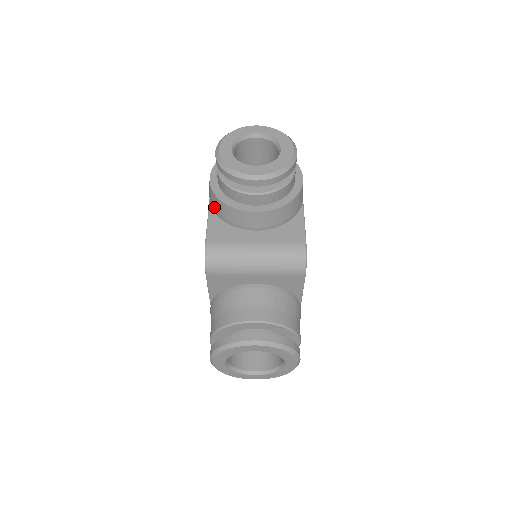
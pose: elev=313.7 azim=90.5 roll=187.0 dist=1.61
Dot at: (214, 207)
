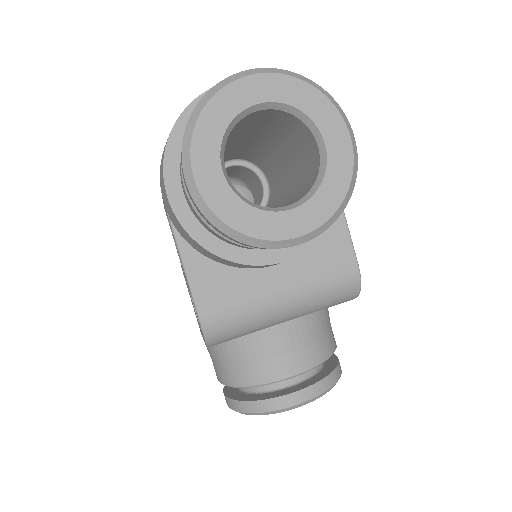
Dot at: (190, 243)
